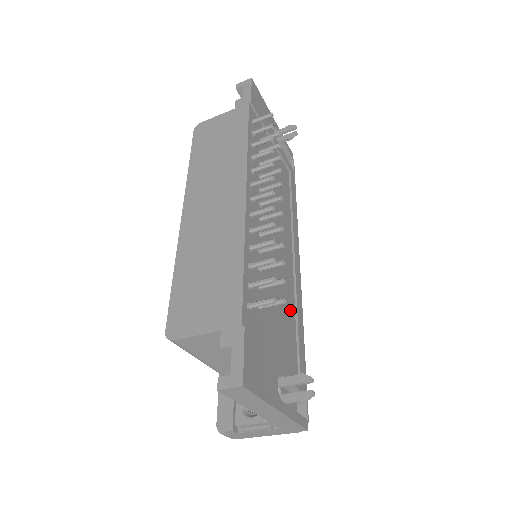
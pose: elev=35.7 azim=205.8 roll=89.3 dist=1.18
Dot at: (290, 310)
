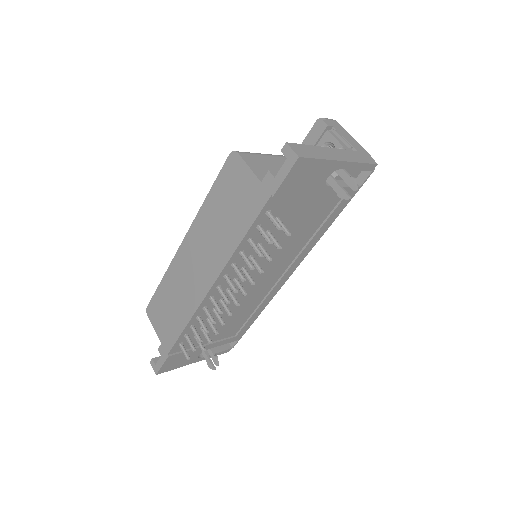
Dot at: (248, 311)
